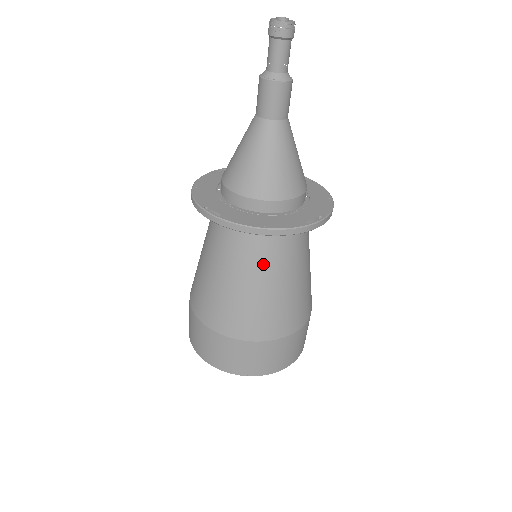
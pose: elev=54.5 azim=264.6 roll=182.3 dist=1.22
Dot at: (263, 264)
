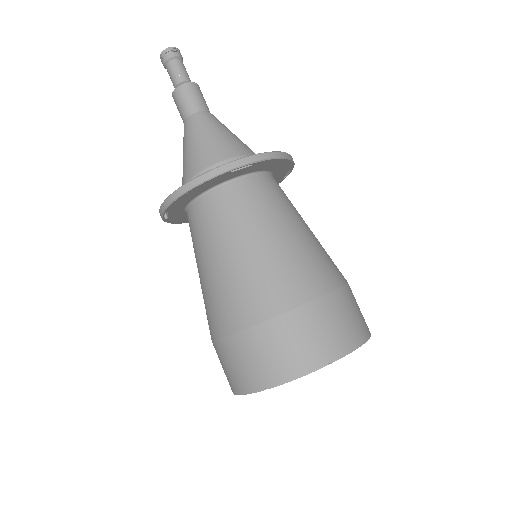
Dot at: (218, 233)
